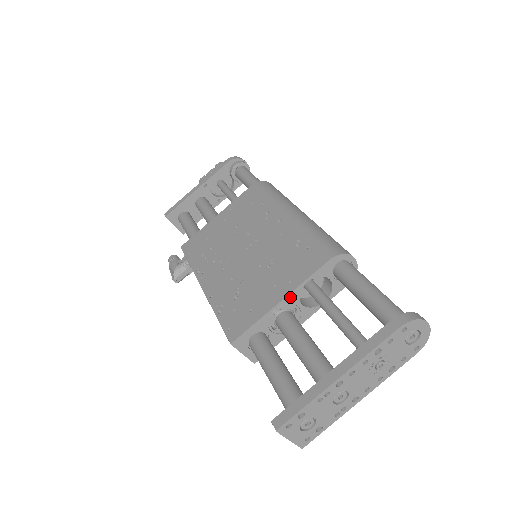
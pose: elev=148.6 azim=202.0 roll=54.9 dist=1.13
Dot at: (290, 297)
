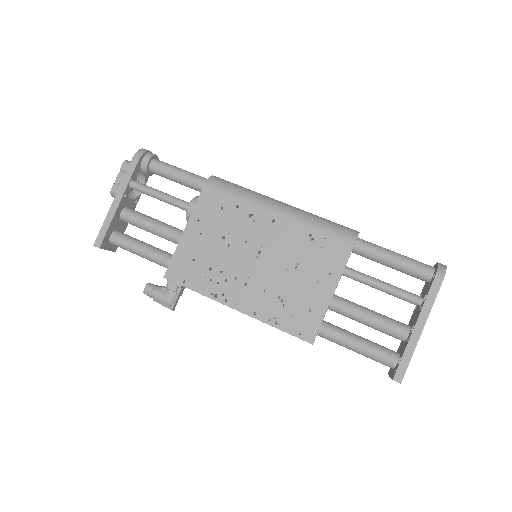
Dot at: occluded
